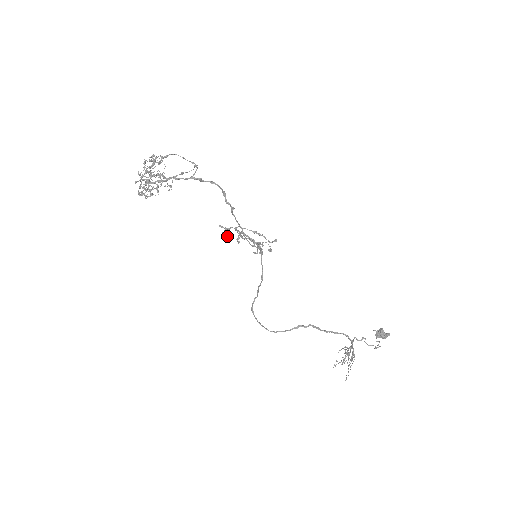
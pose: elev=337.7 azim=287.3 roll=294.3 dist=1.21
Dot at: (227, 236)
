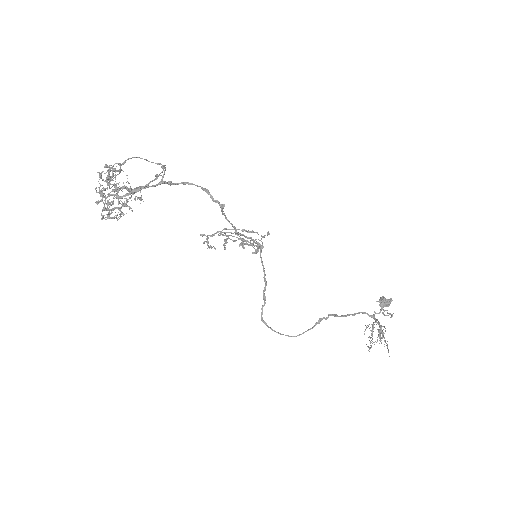
Dot at: (209, 246)
